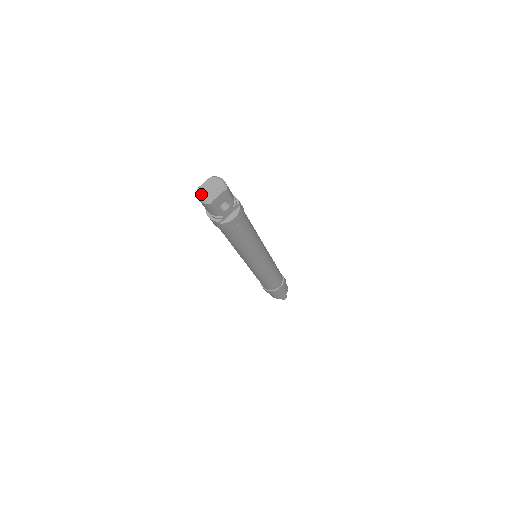
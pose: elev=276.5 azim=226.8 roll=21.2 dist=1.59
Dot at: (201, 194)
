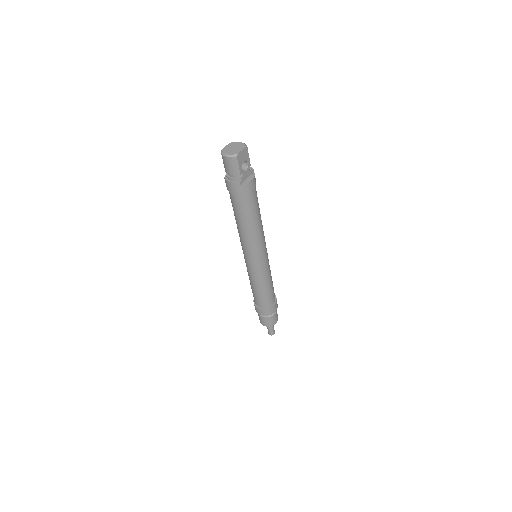
Dot at: (226, 152)
